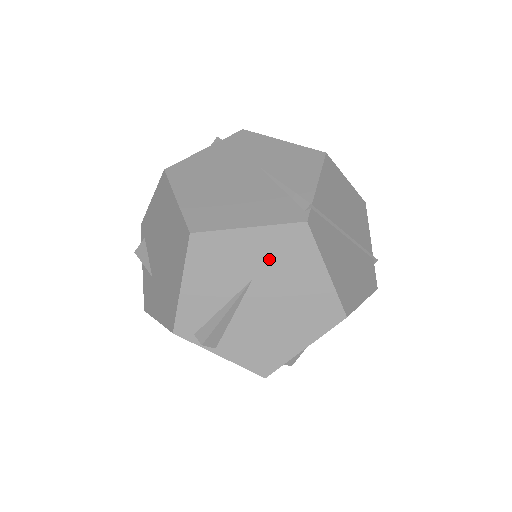
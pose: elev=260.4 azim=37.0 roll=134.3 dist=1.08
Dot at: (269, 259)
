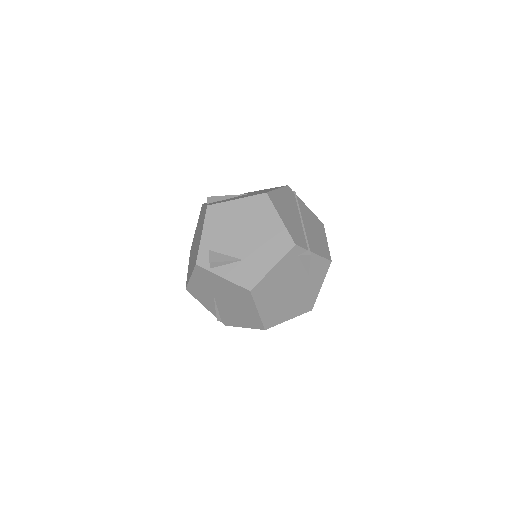
Dot at: occluded
